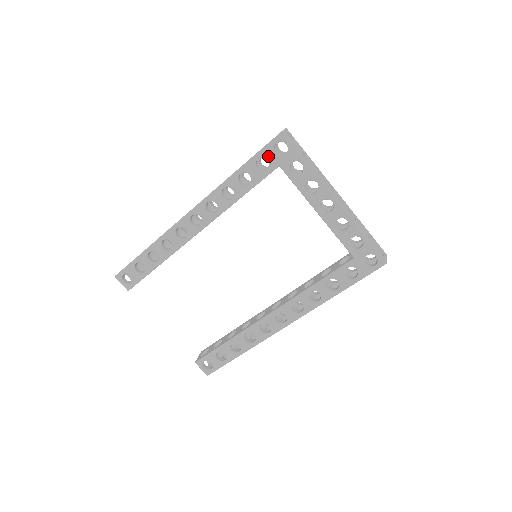
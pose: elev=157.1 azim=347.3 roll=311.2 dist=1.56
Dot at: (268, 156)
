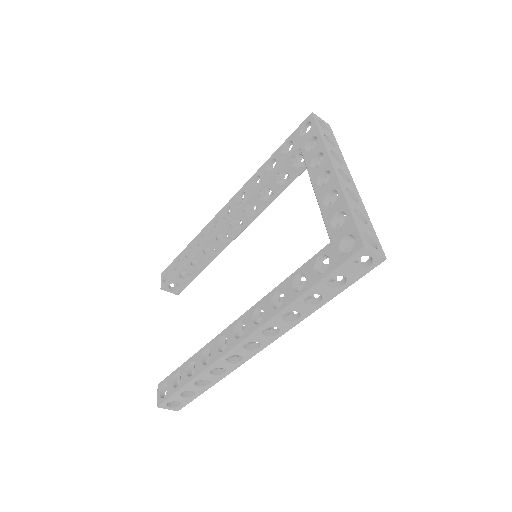
Dot at: (294, 138)
